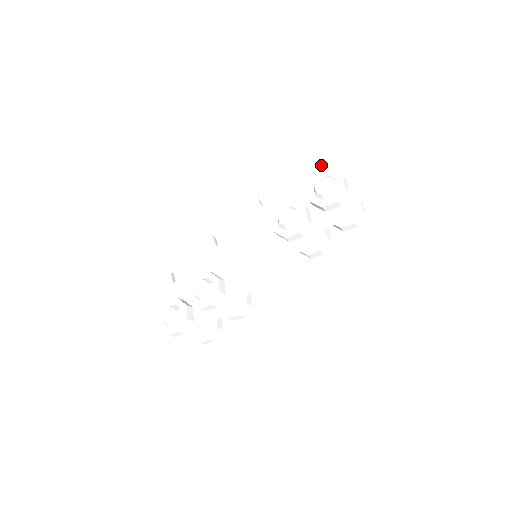
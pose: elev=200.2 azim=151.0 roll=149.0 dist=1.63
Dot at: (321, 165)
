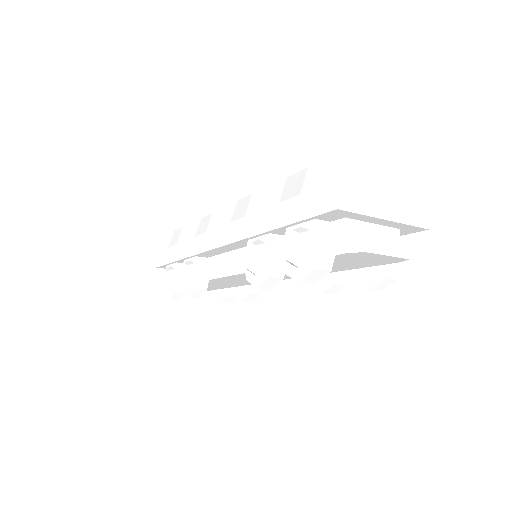
Dot at: (307, 207)
